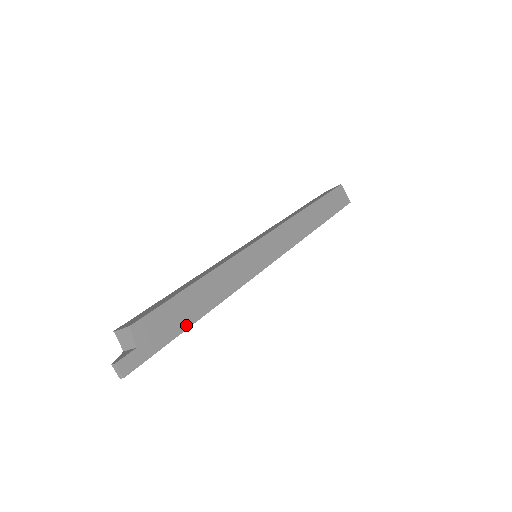
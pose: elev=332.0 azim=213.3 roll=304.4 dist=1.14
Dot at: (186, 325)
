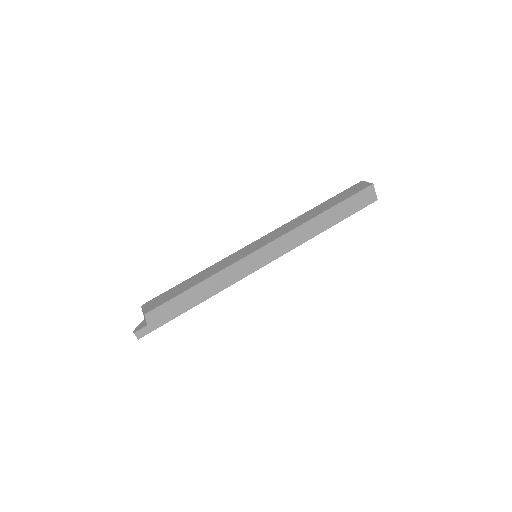
Dot at: (182, 312)
